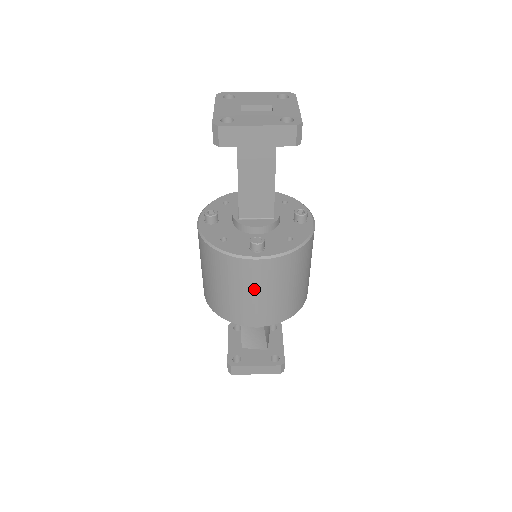
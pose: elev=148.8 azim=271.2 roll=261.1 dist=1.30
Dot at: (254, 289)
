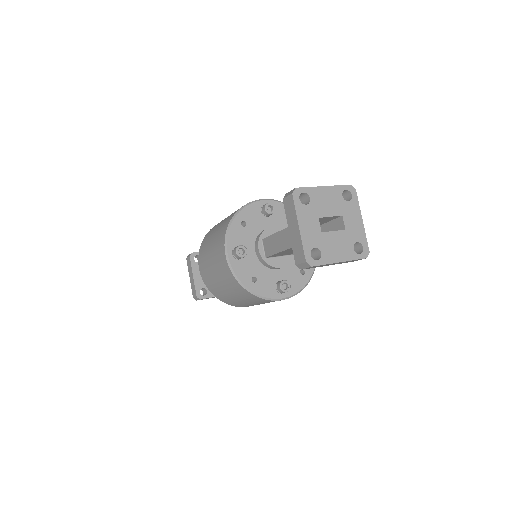
Dot at: occluded
